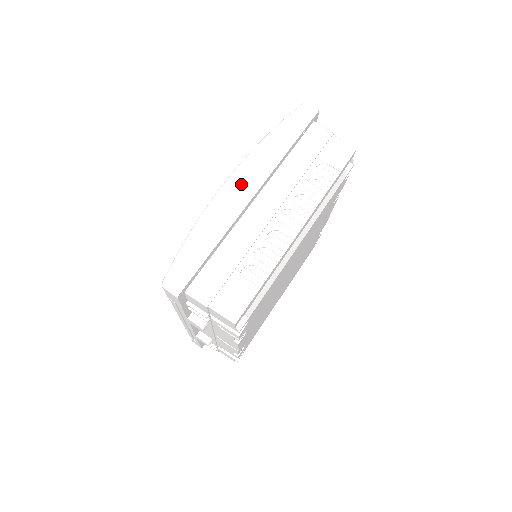
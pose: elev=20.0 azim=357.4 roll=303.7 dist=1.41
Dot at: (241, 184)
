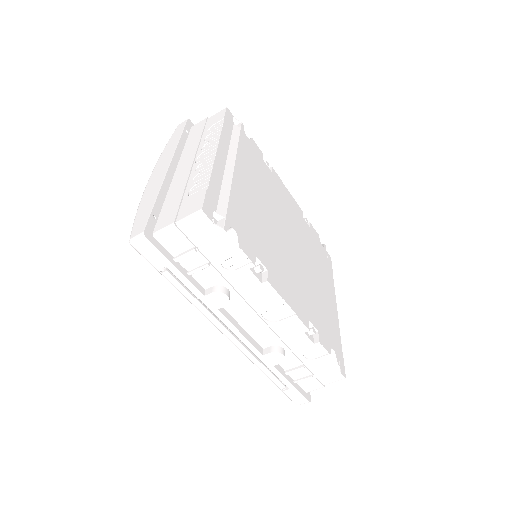
Dot at: (158, 171)
